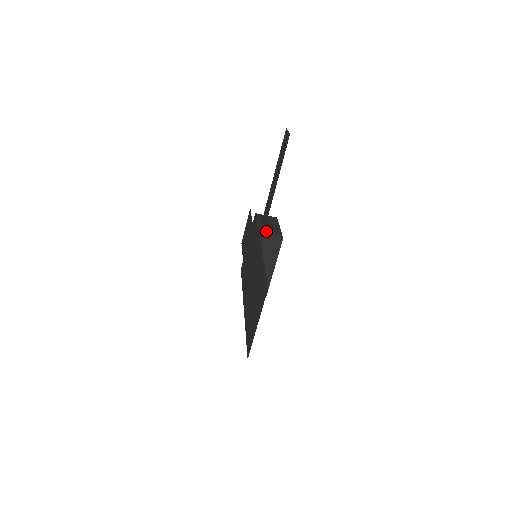
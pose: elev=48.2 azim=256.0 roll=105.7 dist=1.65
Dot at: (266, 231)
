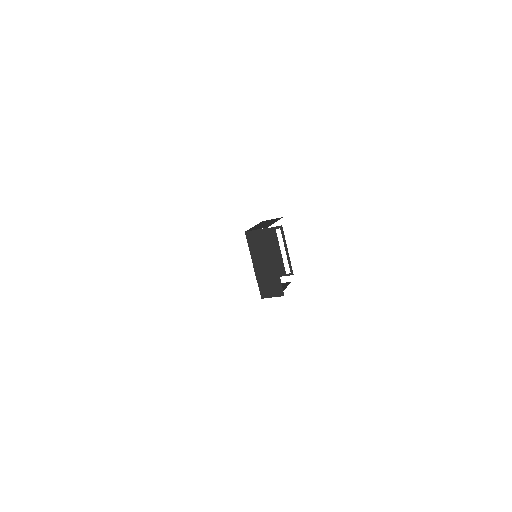
Dot at: (255, 228)
